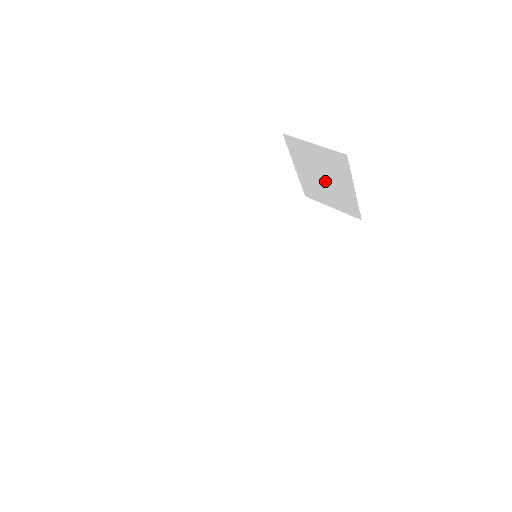
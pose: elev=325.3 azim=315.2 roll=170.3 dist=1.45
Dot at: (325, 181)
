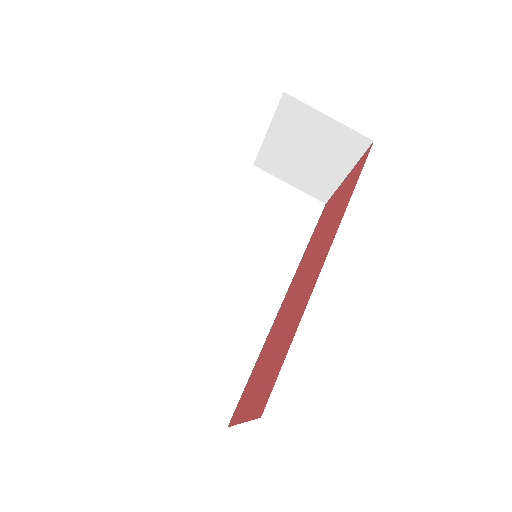
Dot at: (307, 157)
